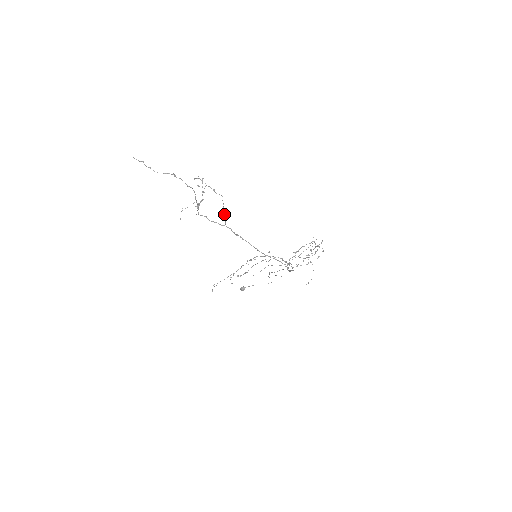
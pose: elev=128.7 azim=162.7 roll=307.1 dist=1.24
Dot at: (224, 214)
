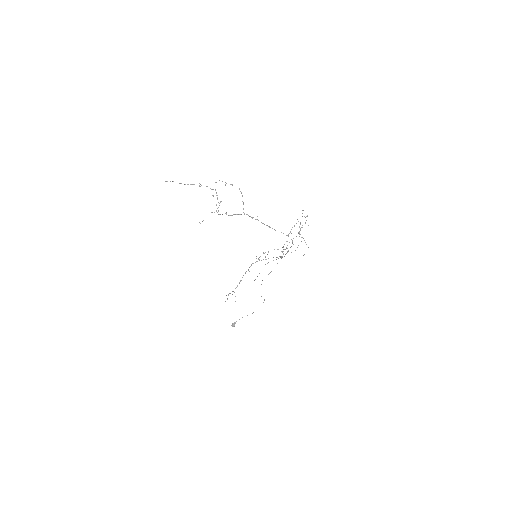
Dot at: occluded
